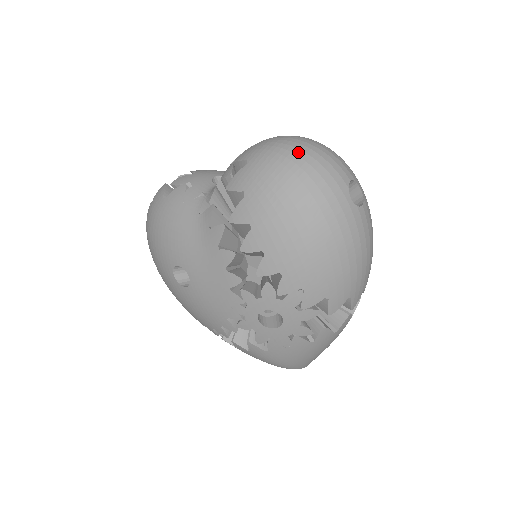
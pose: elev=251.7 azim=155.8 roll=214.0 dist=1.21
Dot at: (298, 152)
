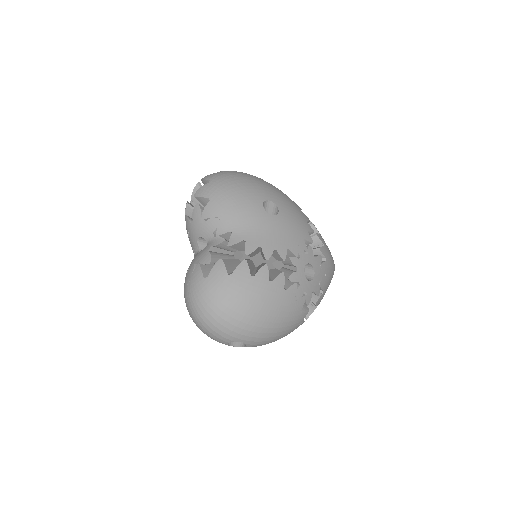
Dot at: (195, 322)
